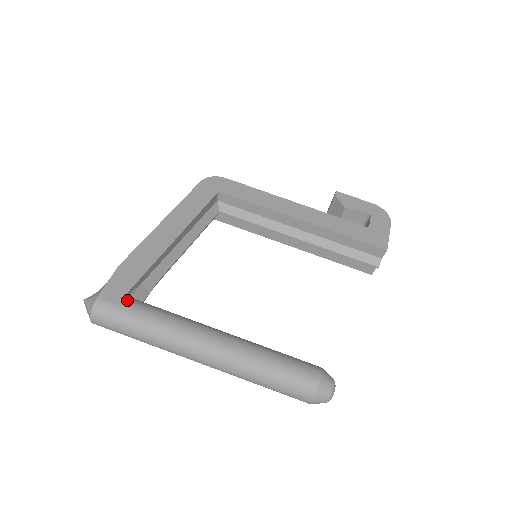
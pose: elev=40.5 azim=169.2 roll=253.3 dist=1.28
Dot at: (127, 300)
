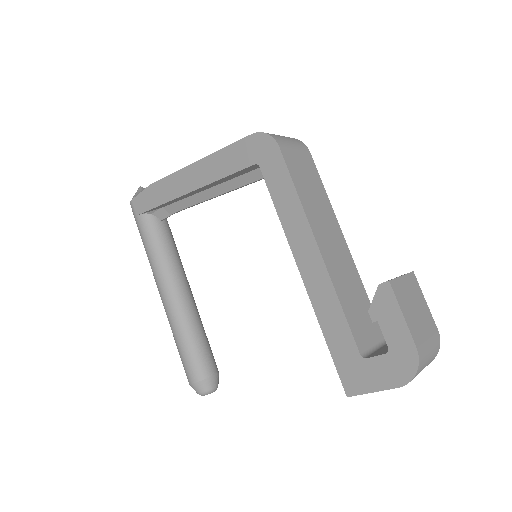
Dot at: (143, 217)
